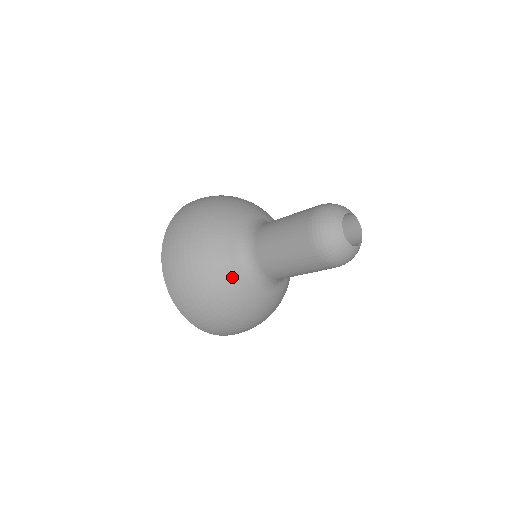
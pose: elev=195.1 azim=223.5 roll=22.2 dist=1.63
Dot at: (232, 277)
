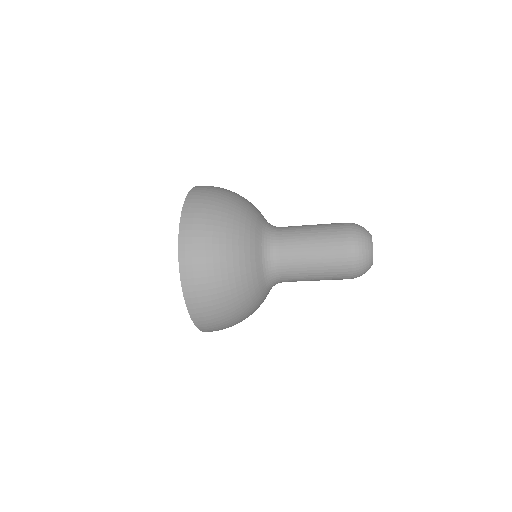
Dot at: (261, 300)
